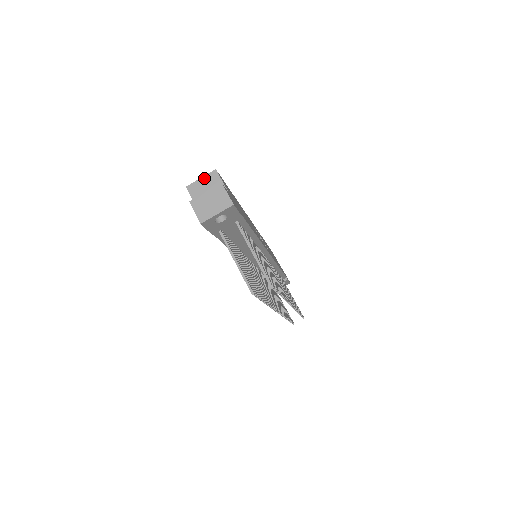
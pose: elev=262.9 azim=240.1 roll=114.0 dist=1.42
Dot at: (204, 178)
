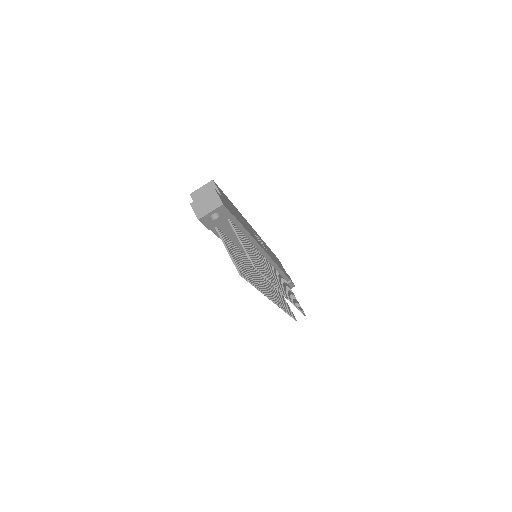
Dot at: (204, 187)
